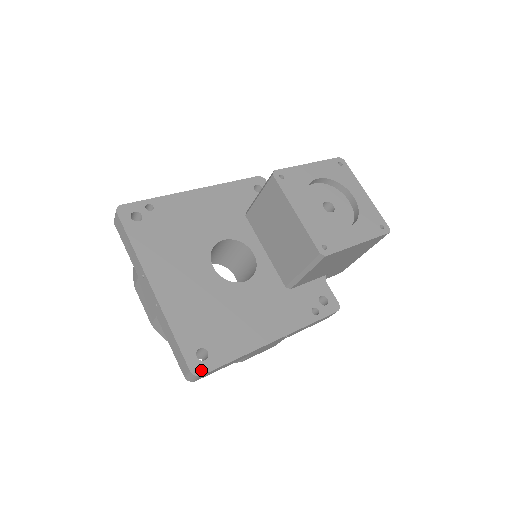
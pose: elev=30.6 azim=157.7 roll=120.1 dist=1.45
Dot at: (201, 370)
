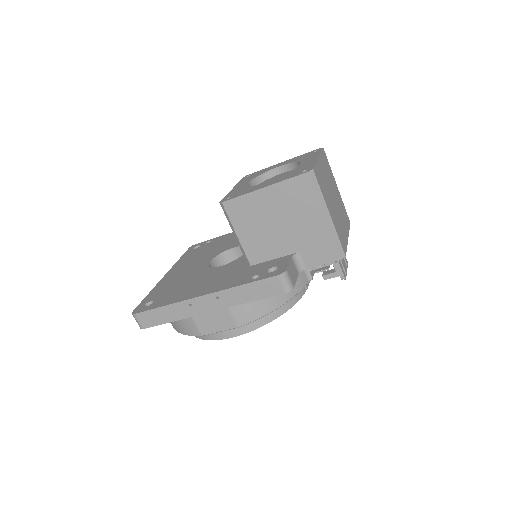
Dot at: (138, 311)
